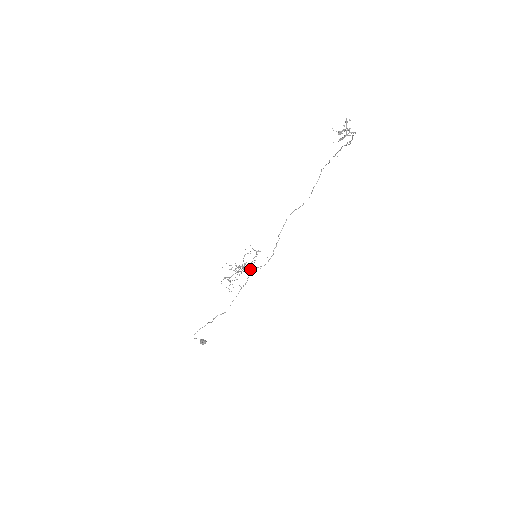
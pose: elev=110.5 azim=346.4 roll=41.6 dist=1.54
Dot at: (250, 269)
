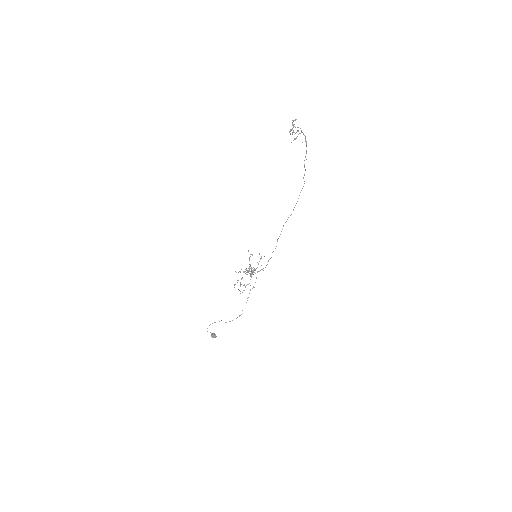
Dot at: occluded
